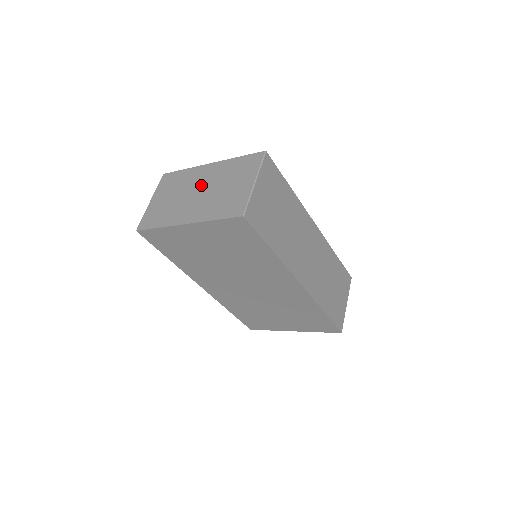
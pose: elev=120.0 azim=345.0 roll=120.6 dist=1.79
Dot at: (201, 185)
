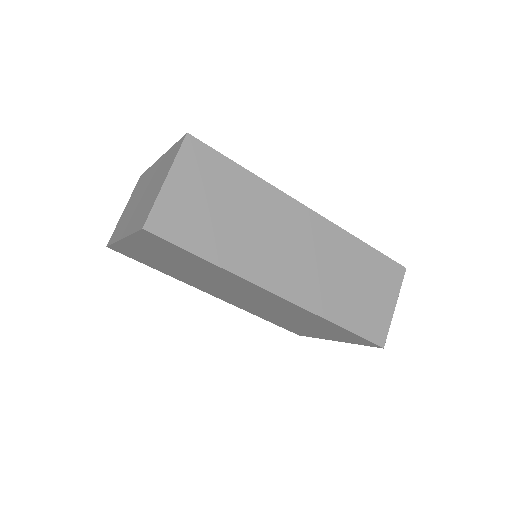
Dot at: (145, 187)
